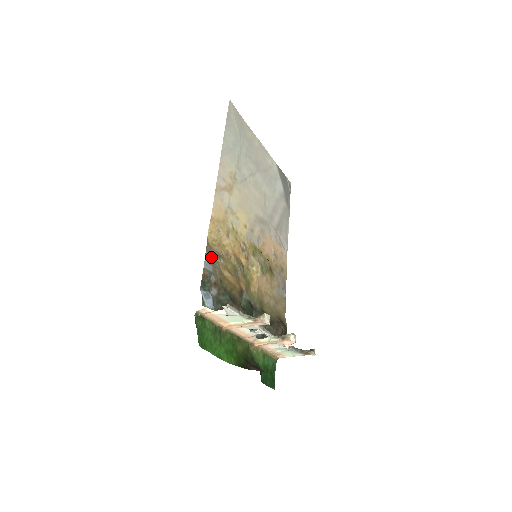
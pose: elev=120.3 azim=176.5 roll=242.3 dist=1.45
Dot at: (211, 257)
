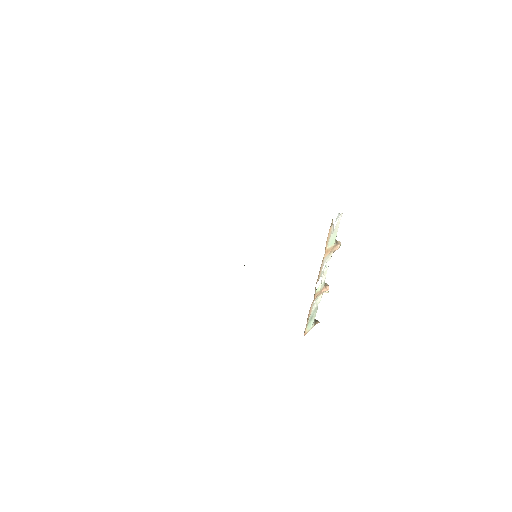
Dot at: occluded
